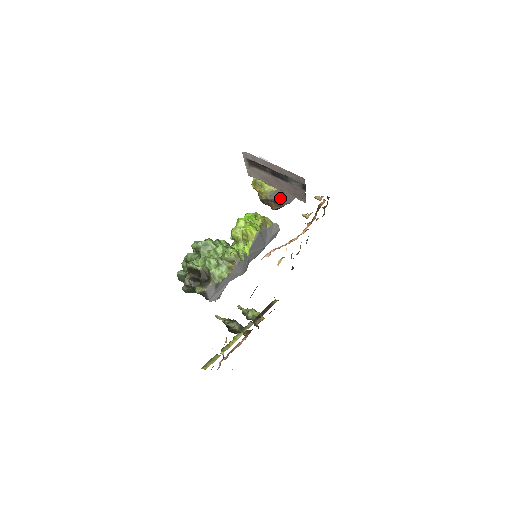
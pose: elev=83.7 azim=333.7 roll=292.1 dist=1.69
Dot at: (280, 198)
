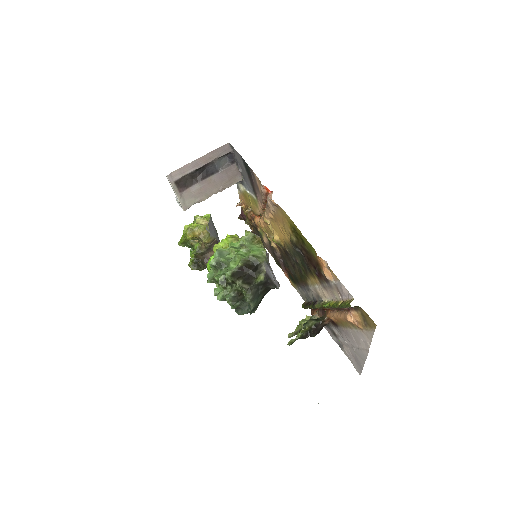
Dot at: (215, 236)
